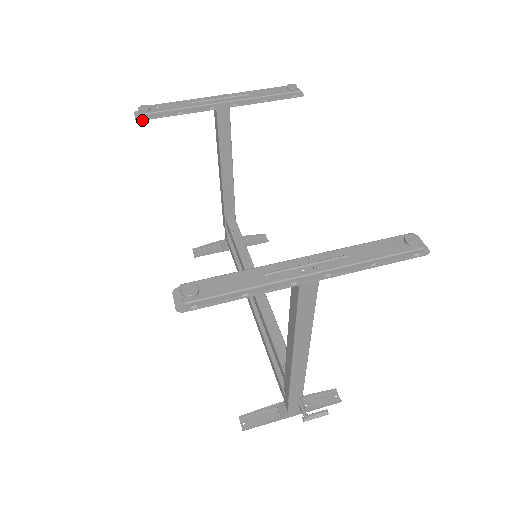
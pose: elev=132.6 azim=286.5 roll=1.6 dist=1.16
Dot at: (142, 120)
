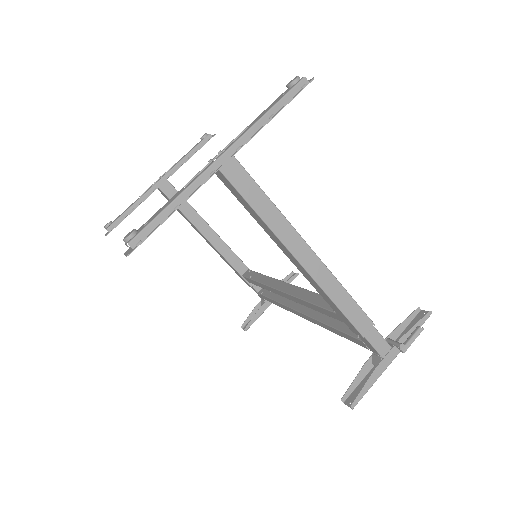
Dot at: occluded
